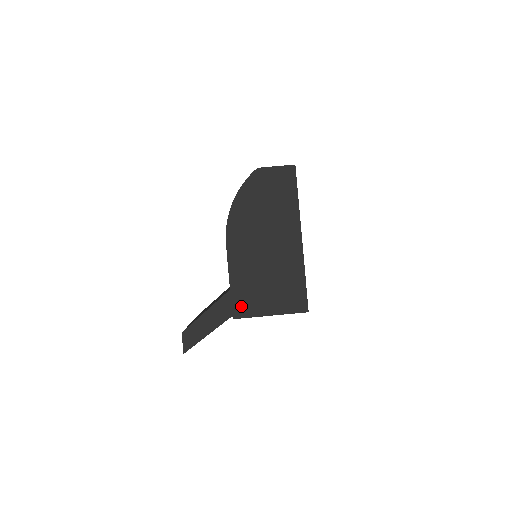
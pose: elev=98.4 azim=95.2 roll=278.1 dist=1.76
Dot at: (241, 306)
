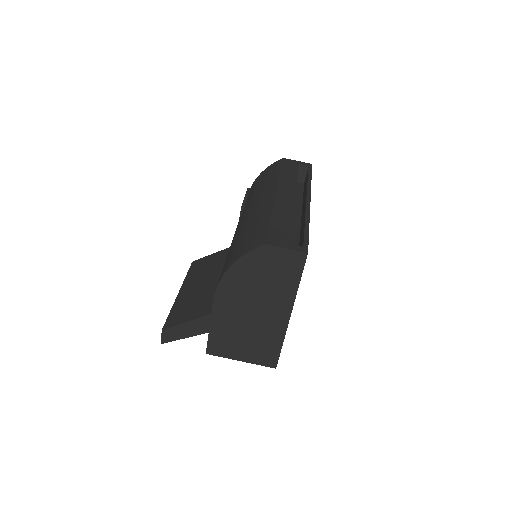
Dot at: (216, 347)
